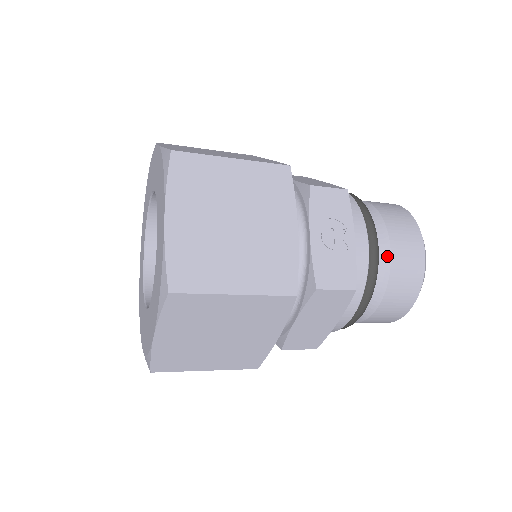
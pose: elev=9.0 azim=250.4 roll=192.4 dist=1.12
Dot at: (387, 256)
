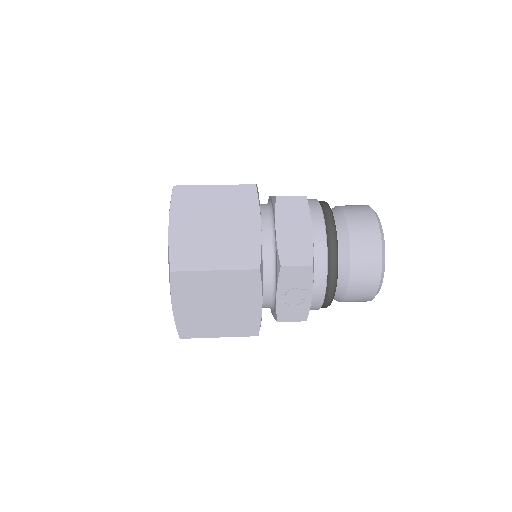
Dot at: (344, 290)
